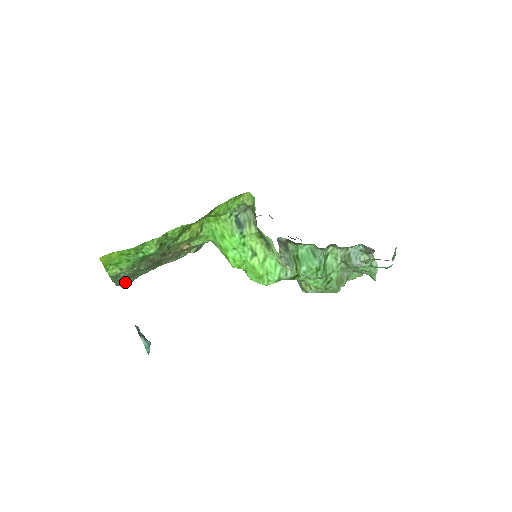
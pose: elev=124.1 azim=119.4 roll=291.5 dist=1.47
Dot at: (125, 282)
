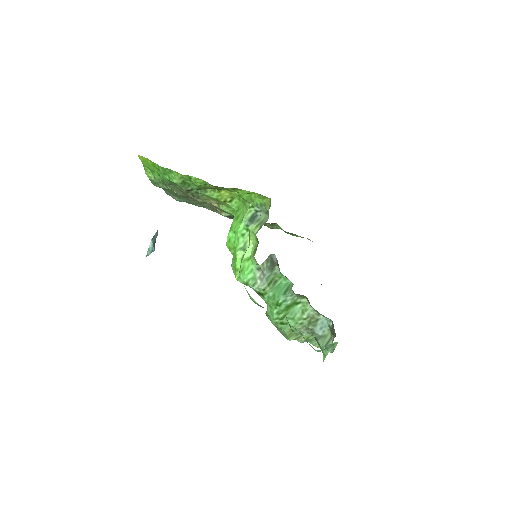
Dot at: (173, 197)
